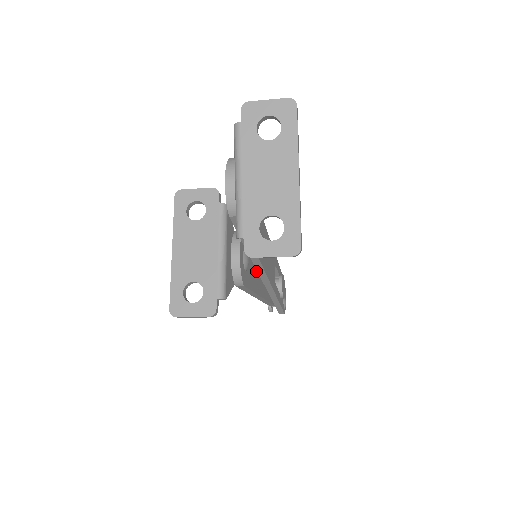
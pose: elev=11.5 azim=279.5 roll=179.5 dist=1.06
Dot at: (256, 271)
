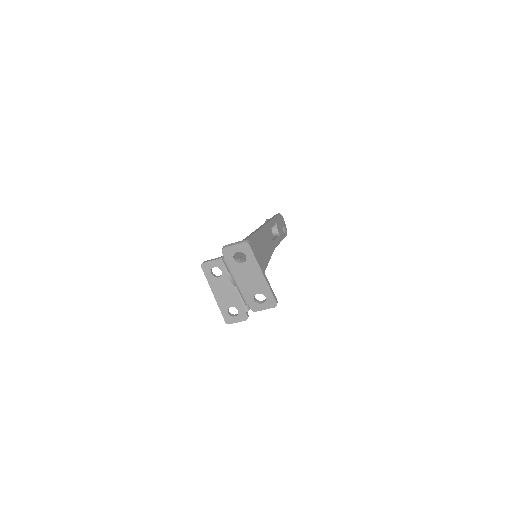
Dot at: occluded
